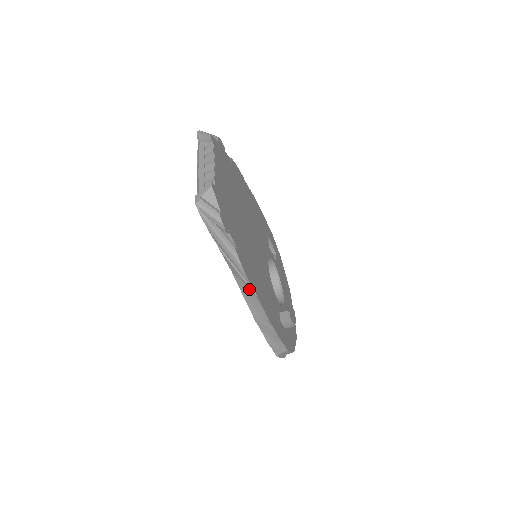
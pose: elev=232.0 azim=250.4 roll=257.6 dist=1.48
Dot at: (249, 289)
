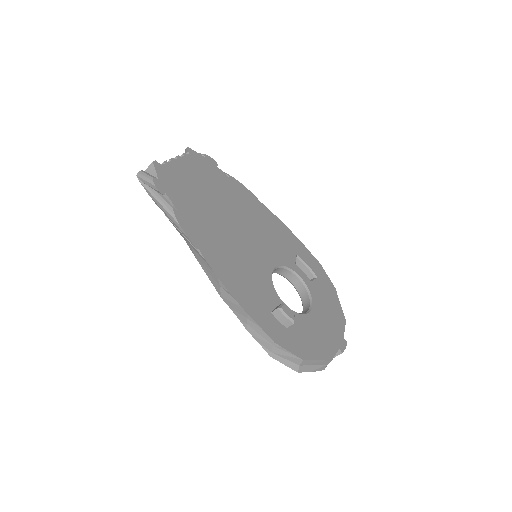
Dot at: (198, 253)
